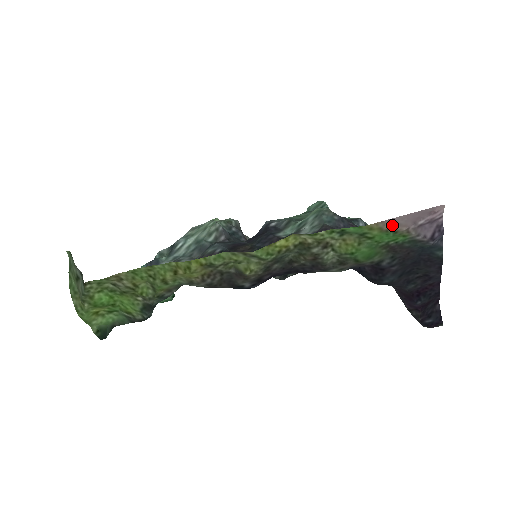
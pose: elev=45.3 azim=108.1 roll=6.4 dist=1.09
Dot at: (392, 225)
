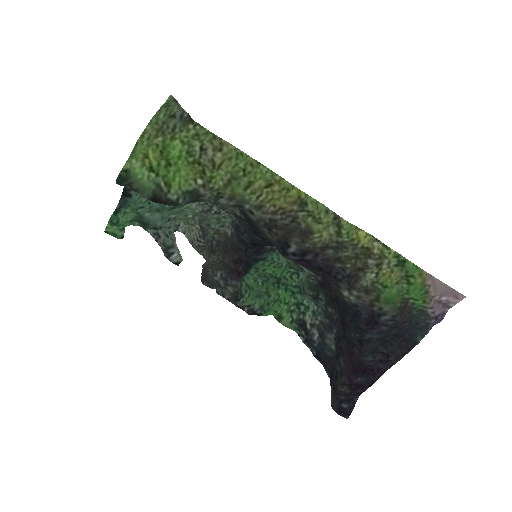
Dot at: (431, 284)
